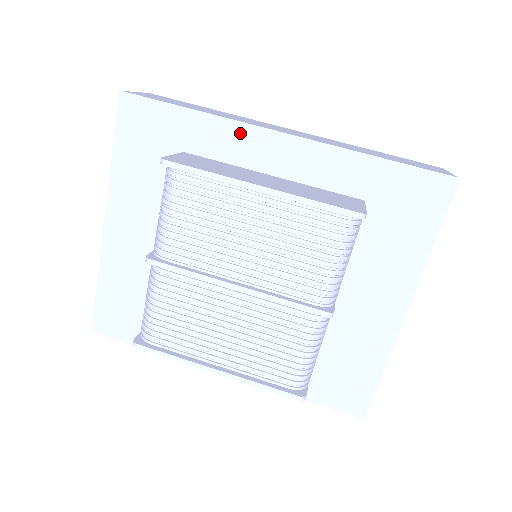
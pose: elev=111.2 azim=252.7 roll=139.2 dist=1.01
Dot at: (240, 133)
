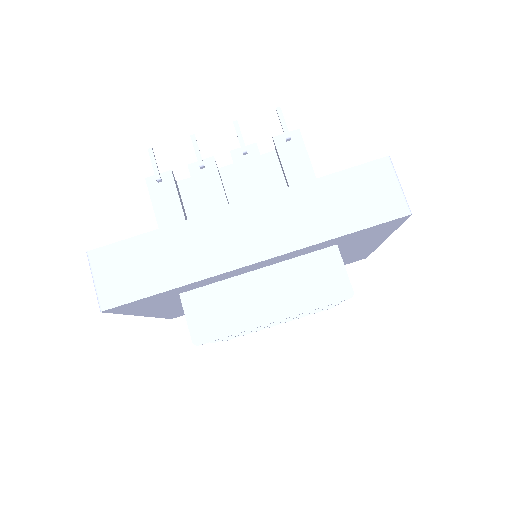
Dot at: (219, 276)
